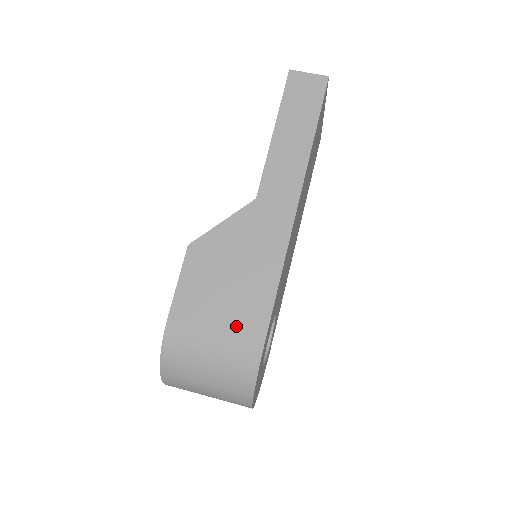
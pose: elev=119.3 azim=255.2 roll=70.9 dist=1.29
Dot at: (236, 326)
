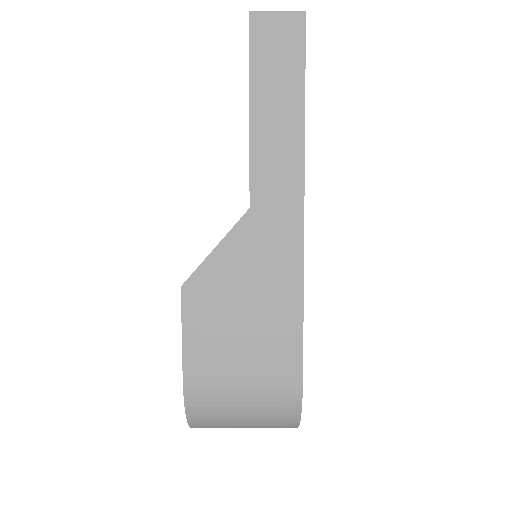
Dot at: (265, 367)
